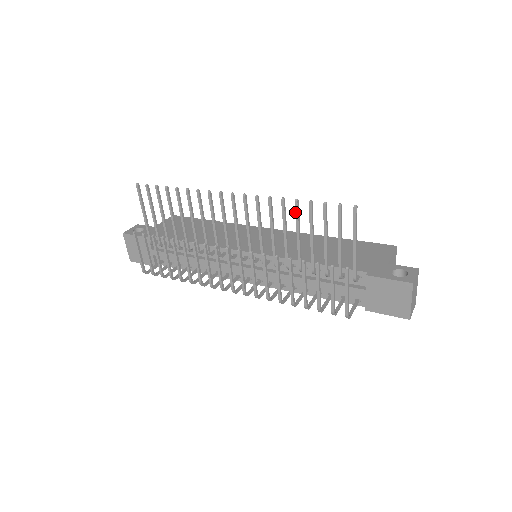
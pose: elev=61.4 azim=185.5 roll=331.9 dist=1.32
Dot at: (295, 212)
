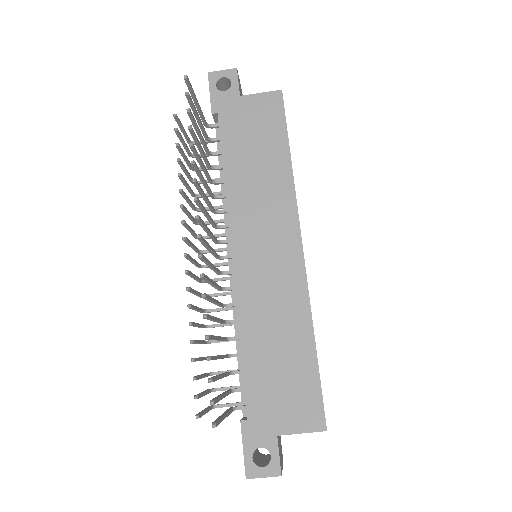
Dot at: occluded
